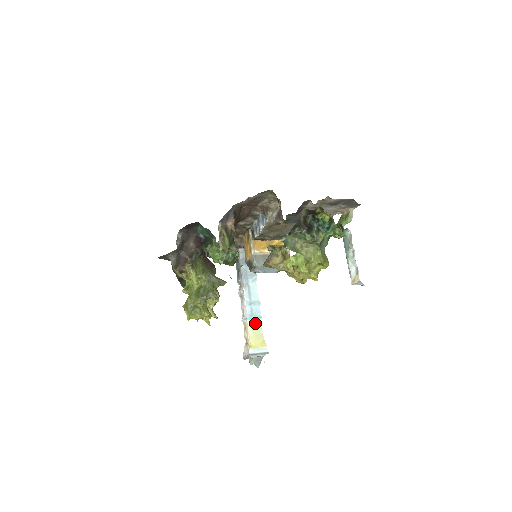
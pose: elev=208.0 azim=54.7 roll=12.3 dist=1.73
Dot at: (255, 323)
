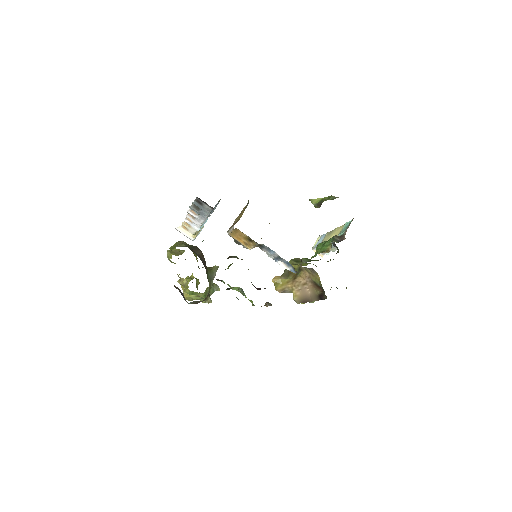
Dot at: occluded
